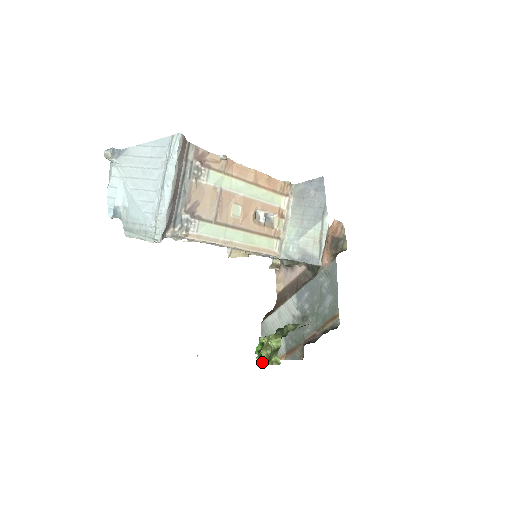
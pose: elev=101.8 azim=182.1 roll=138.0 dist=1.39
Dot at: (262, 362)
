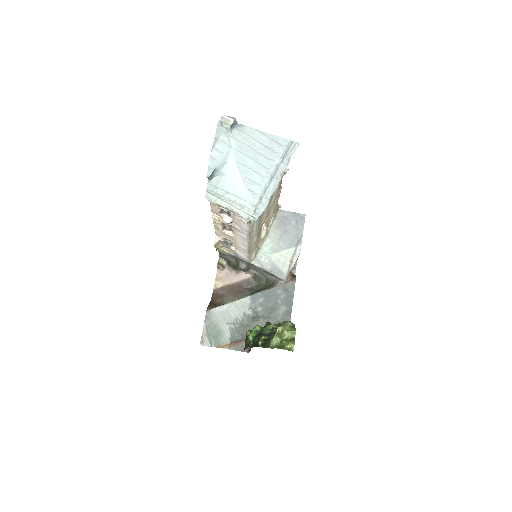
Dot at: (269, 346)
